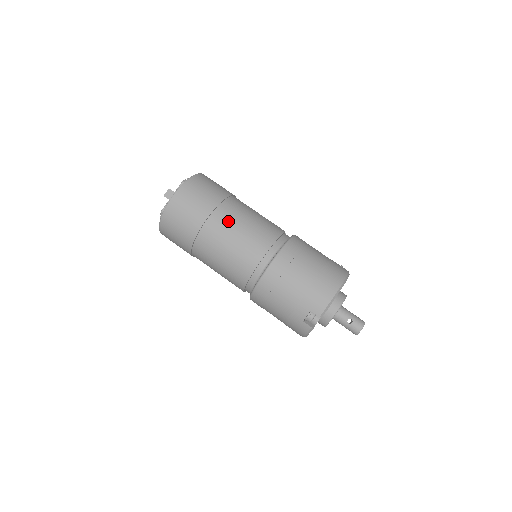
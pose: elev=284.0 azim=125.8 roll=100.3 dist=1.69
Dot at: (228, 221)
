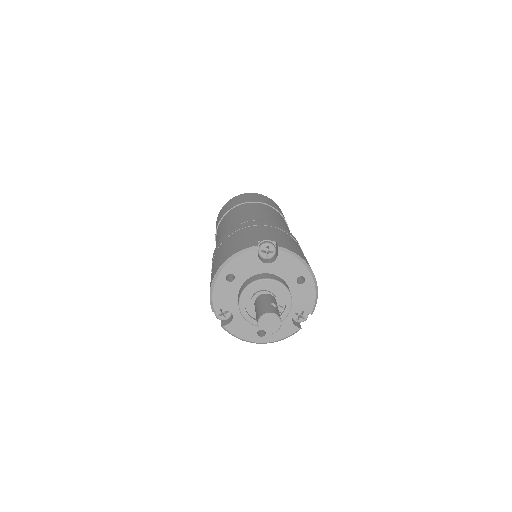
Dot at: occluded
